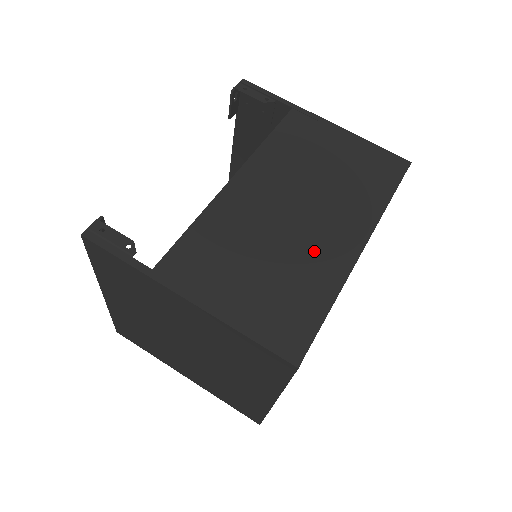
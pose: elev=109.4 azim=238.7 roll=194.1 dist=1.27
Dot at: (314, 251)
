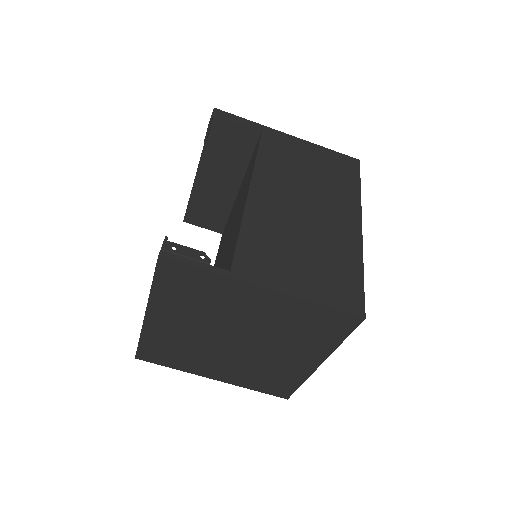
Dot at: (333, 234)
